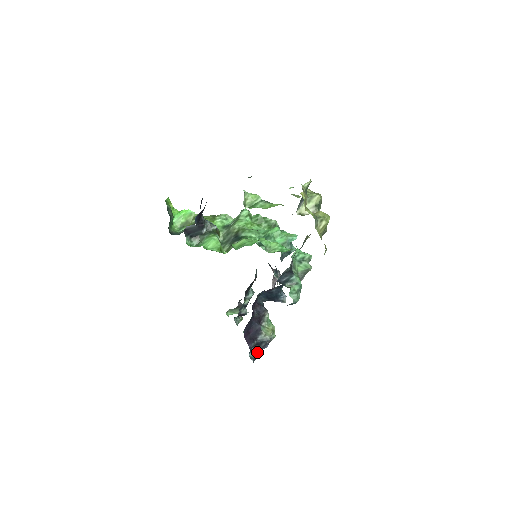
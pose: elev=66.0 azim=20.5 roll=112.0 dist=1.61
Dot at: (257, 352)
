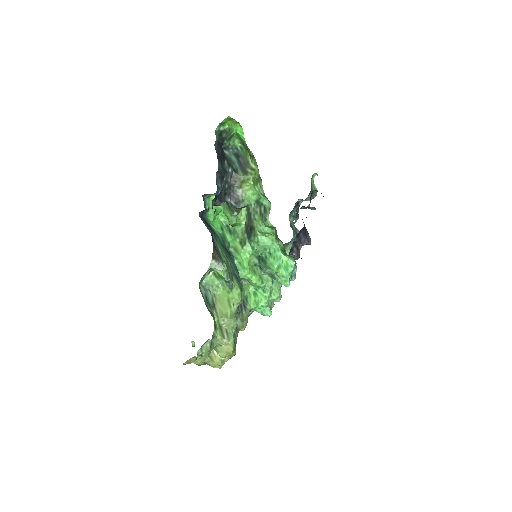
Dot at: occluded
